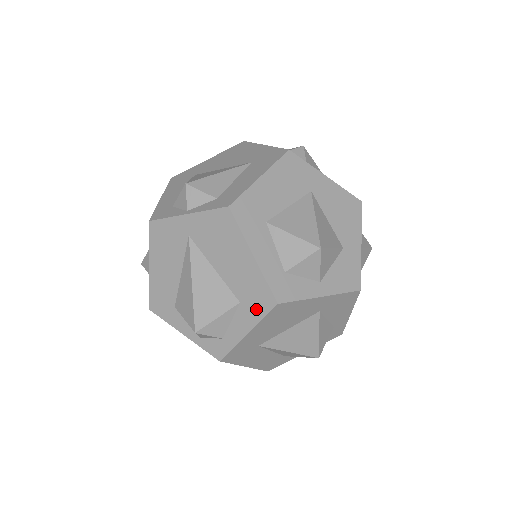
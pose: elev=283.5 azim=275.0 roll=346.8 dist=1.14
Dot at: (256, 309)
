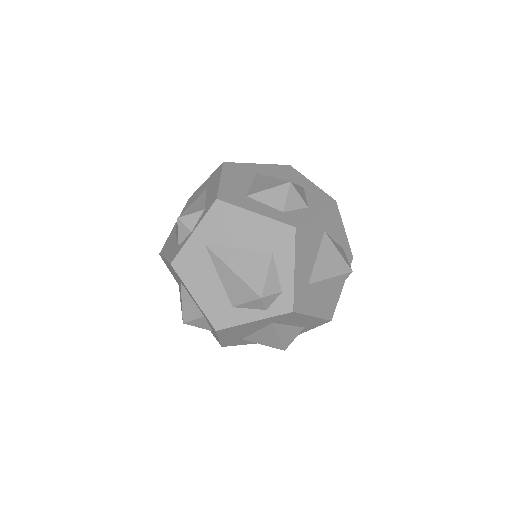
Dot at: (286, 246)
